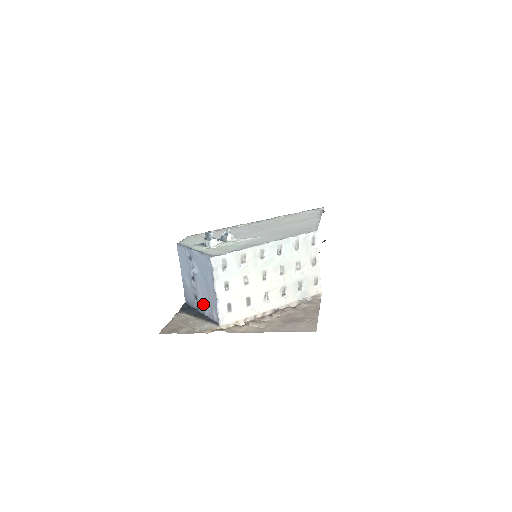
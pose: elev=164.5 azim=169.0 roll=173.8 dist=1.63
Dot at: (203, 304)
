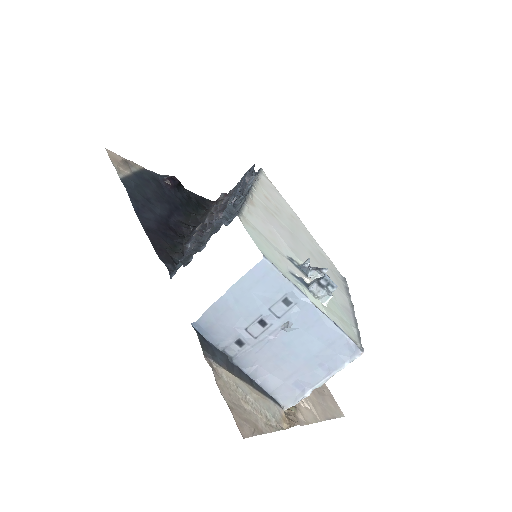
Dot at: (255, 361)
